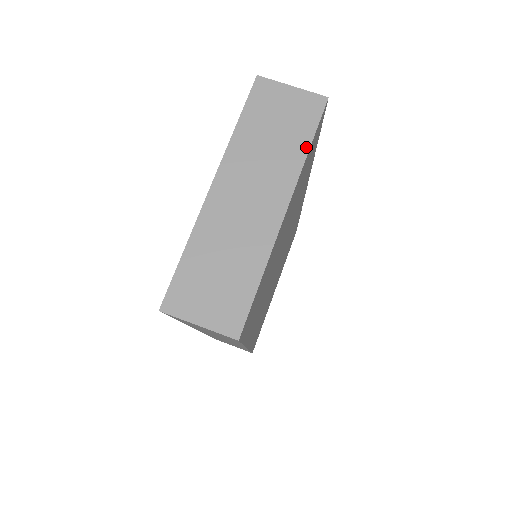
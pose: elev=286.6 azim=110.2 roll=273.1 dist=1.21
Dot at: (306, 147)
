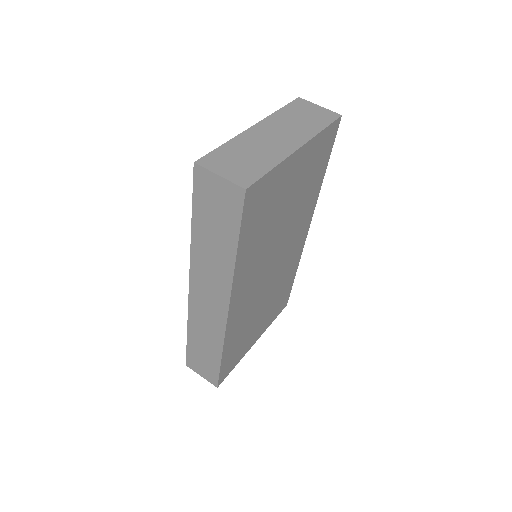
Dot at: (322, 128)
